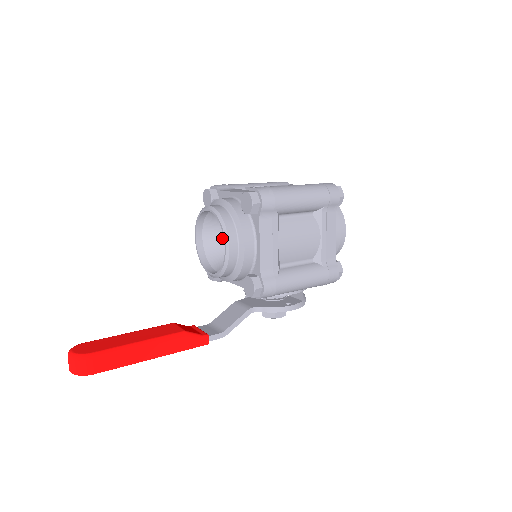
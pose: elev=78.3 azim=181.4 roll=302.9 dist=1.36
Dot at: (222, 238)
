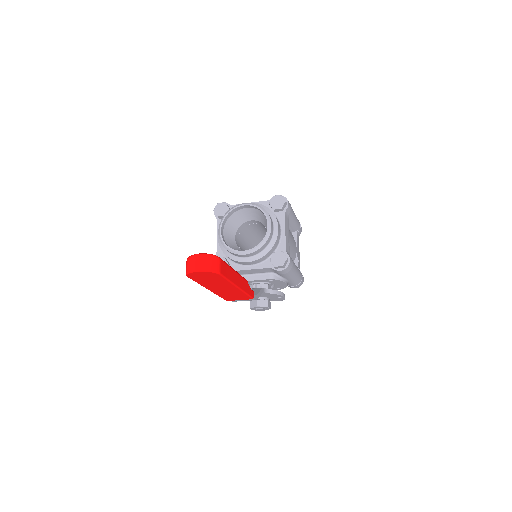
Dot at: (233, 238)
